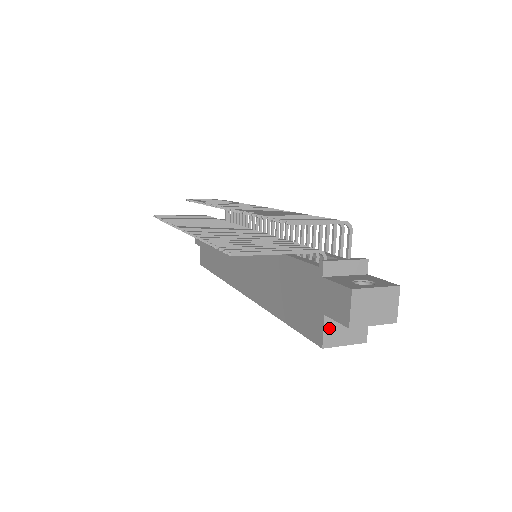
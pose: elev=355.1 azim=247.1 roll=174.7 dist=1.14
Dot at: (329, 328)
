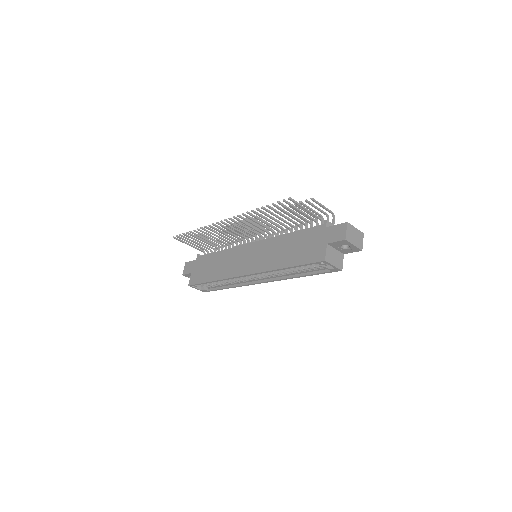
Dot at: (328, 252)
